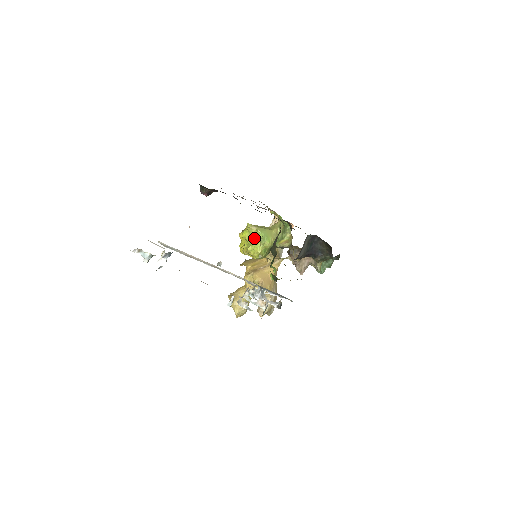
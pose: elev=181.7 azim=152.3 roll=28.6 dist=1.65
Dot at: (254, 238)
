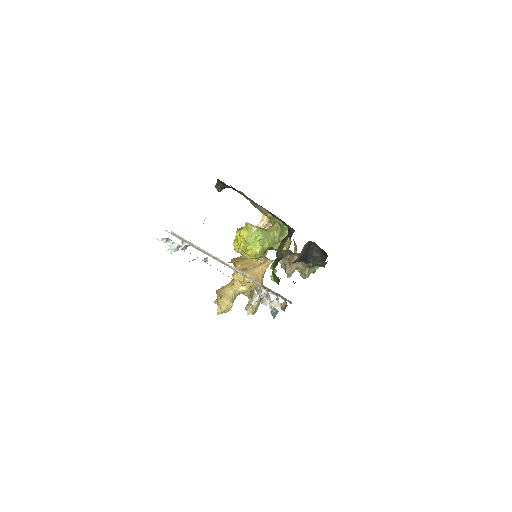
Dot at: (253, 238)
